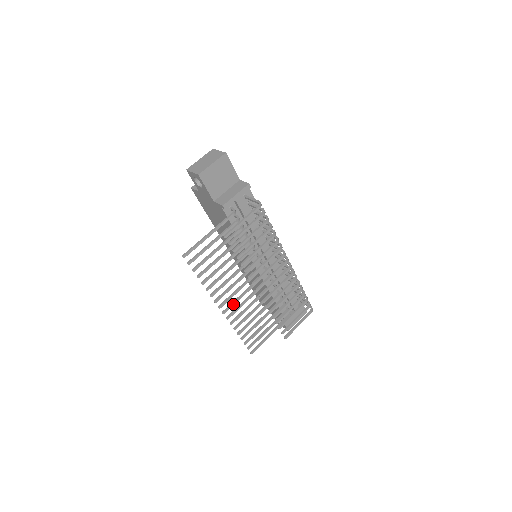
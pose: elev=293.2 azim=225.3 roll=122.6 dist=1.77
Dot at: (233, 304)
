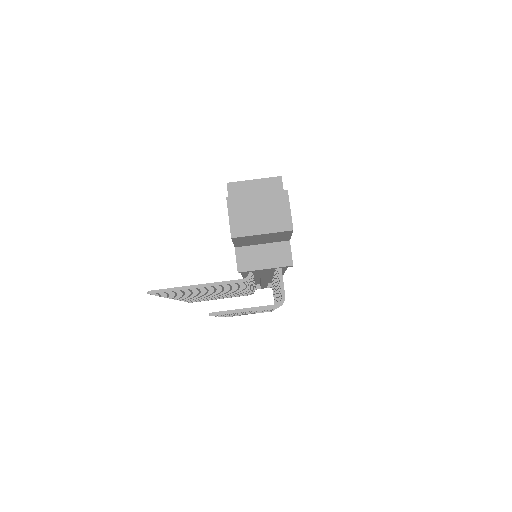
Dot at: (191, 297)
